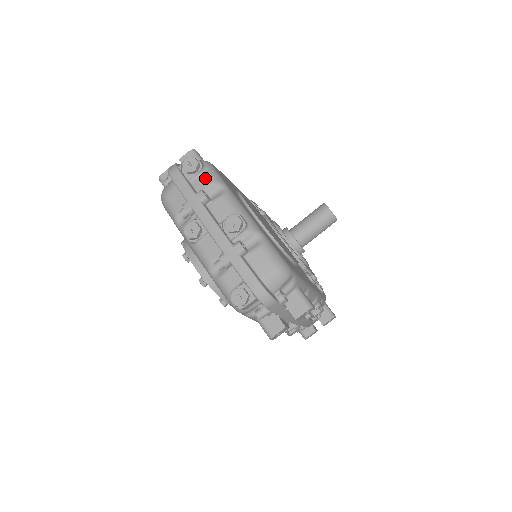
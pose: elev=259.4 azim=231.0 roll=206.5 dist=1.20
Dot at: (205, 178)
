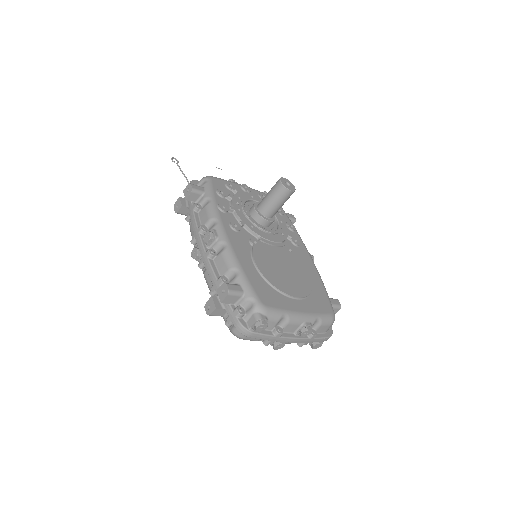
Dot at: (272, 322)
